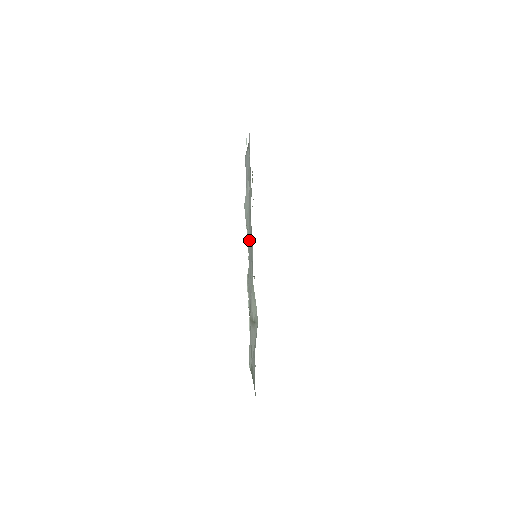
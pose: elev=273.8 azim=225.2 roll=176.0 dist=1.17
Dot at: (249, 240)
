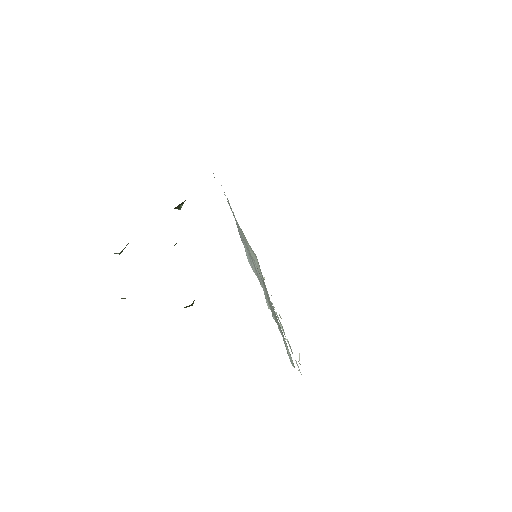
Dot at: occluded
